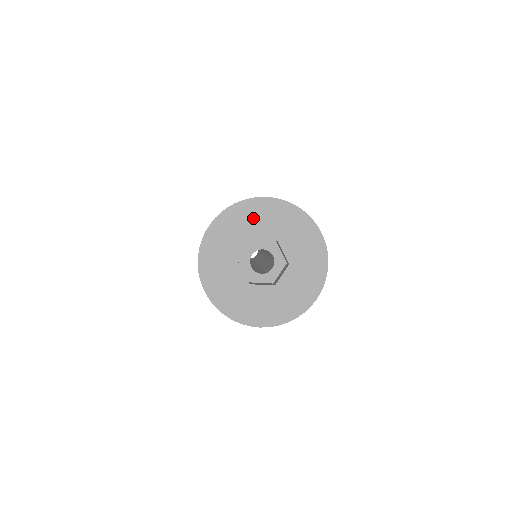
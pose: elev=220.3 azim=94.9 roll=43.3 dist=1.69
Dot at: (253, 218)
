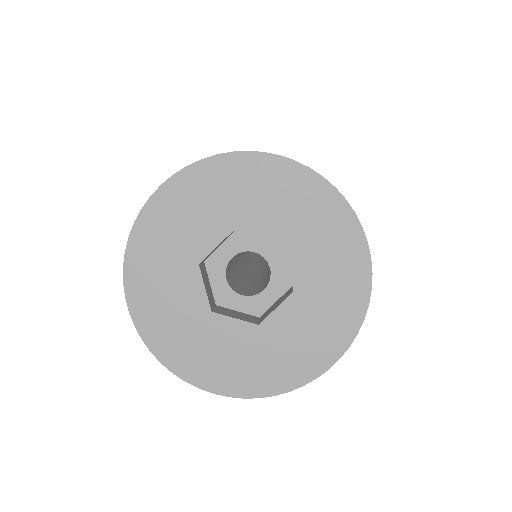
Dot at: (244, 190)
